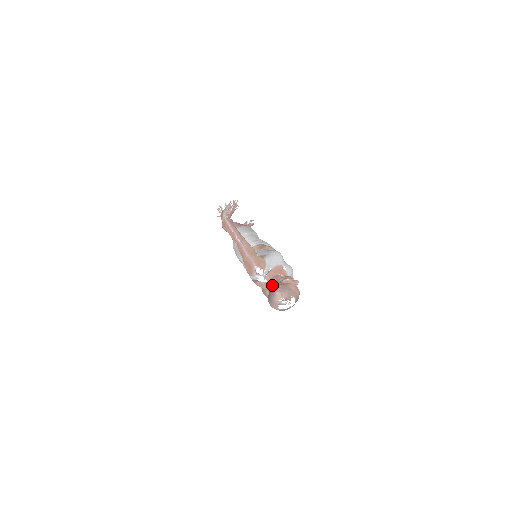
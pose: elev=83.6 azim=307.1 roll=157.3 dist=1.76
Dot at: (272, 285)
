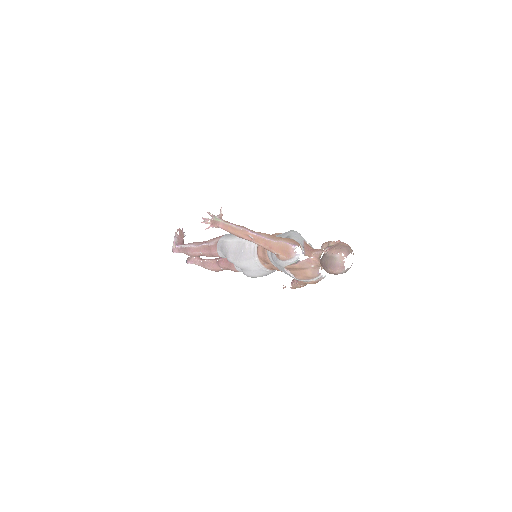
Dot at: (317, 257)
